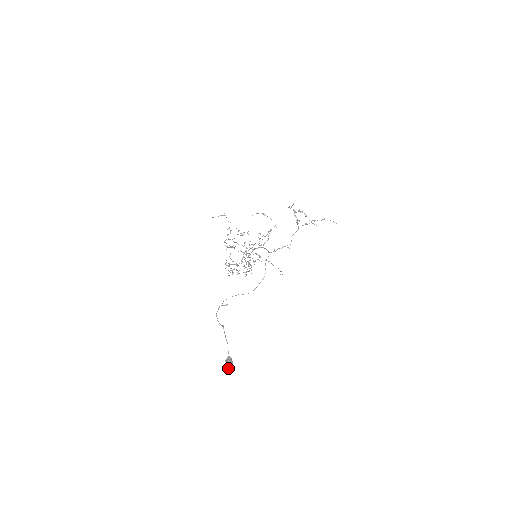
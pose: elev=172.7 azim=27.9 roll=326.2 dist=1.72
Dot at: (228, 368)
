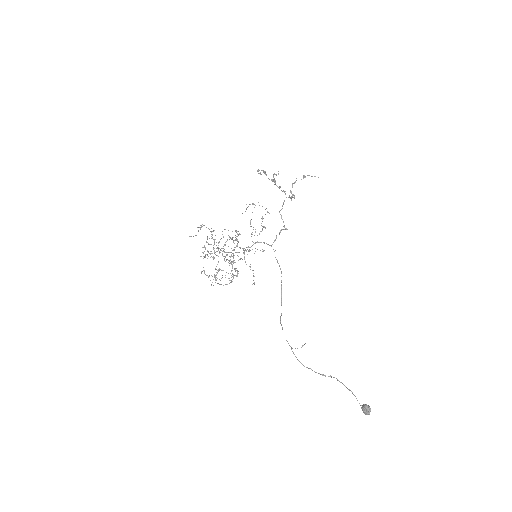
Dot at: occluded
